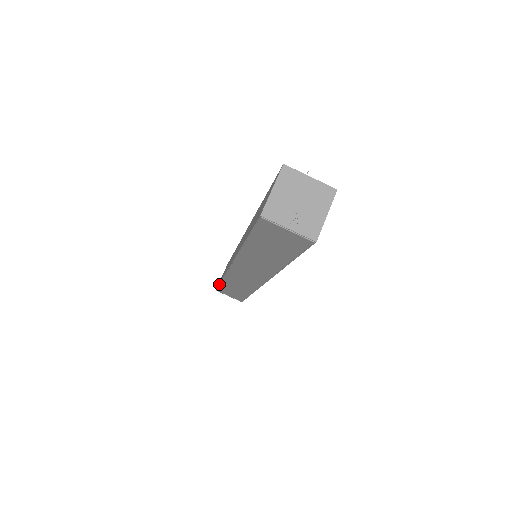
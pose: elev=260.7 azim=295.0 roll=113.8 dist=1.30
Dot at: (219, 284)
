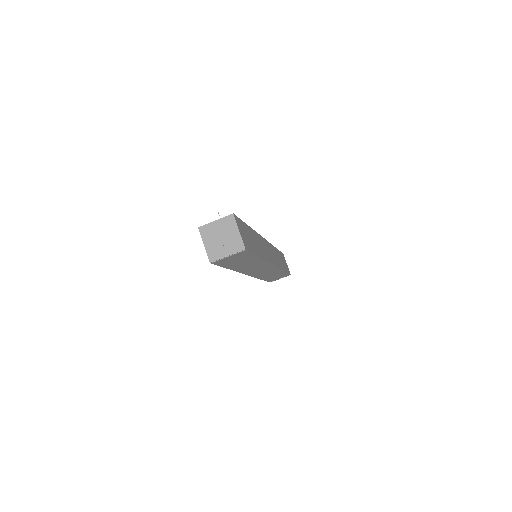
Dot at: occluded
